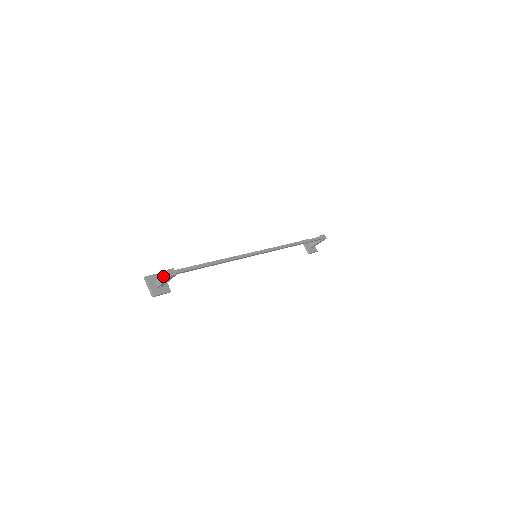
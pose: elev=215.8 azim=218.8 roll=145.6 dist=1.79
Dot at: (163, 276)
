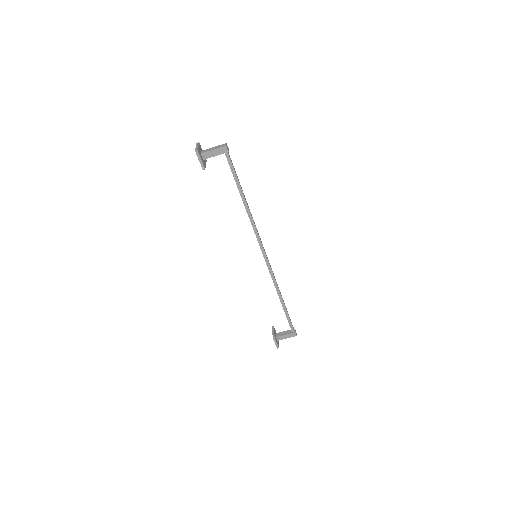
Dot at: (217, 146)
